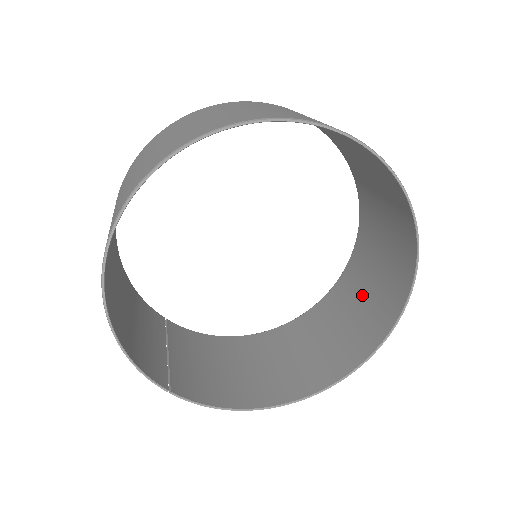
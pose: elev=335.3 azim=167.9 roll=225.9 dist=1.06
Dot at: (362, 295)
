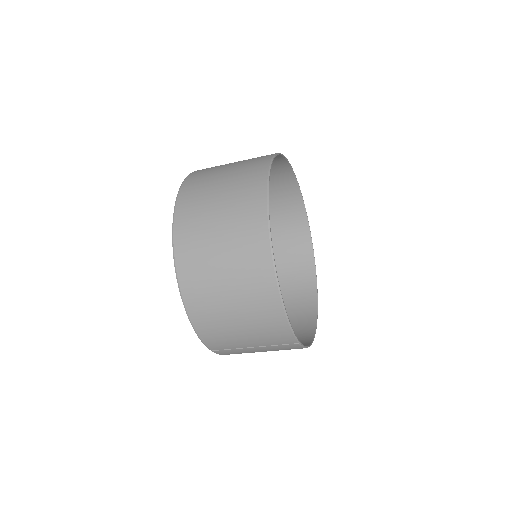
Dot at: (278, 272)
